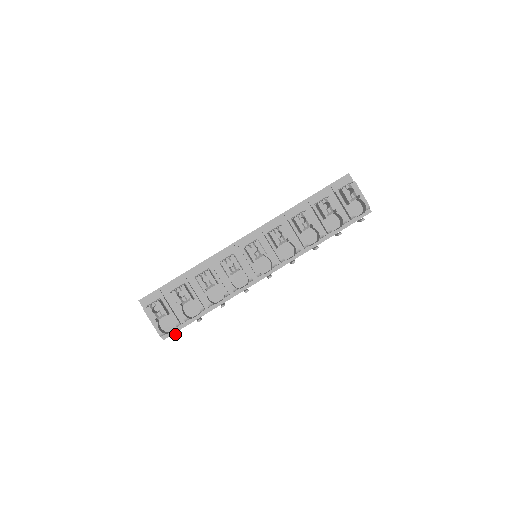
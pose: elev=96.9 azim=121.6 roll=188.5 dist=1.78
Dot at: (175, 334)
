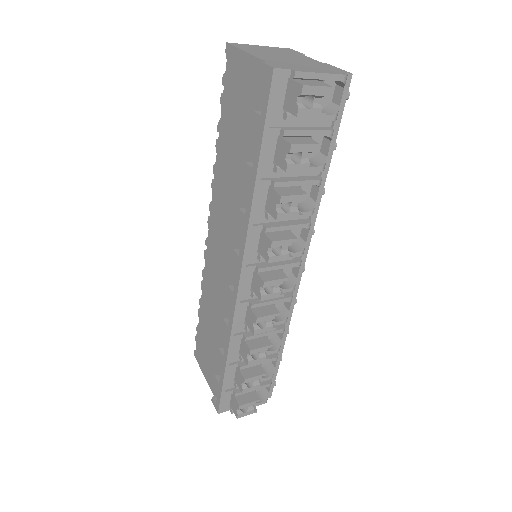
Dot at: (274, 384)
